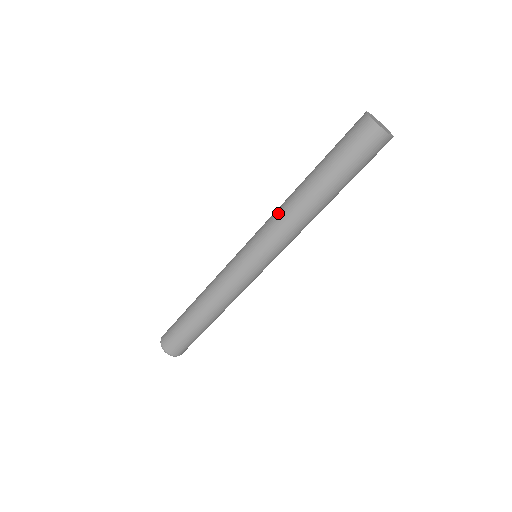
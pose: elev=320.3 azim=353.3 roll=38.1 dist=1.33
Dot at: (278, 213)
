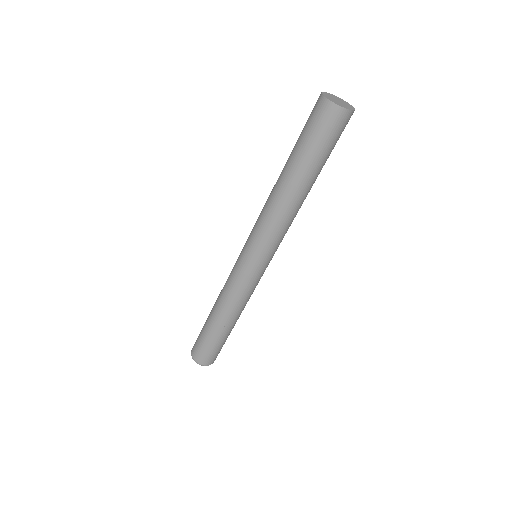
Dot at: (270, 218)
